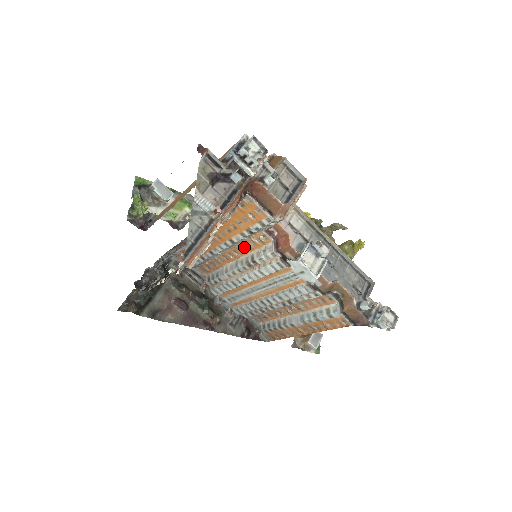
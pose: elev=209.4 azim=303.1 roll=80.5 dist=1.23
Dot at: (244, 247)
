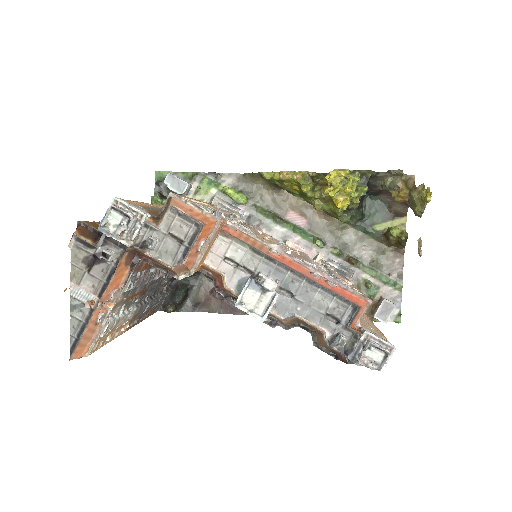
Dot at: occluded
